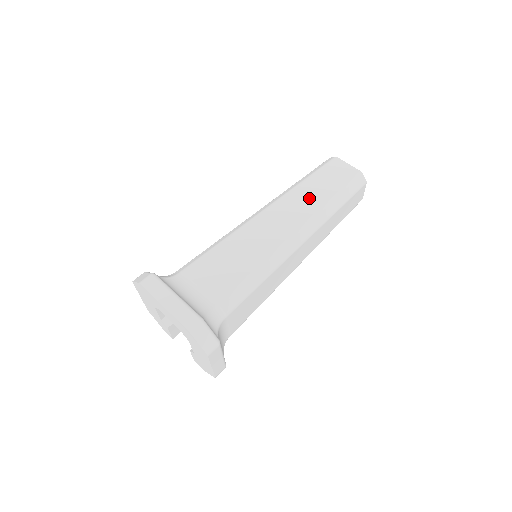
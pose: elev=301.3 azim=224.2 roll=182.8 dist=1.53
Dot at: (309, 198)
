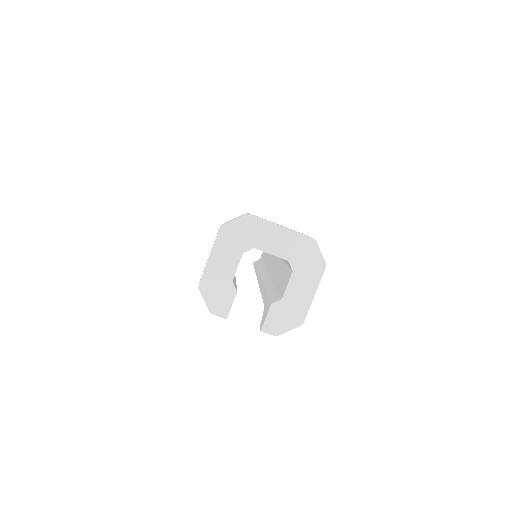
Dot at: occluded
